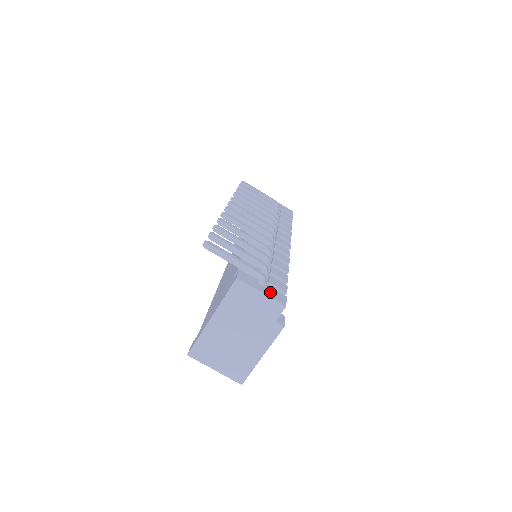
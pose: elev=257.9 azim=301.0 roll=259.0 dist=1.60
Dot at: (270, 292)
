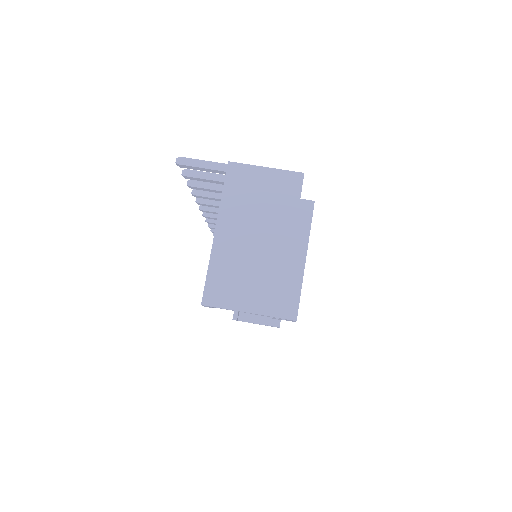
Dot at: occluded
